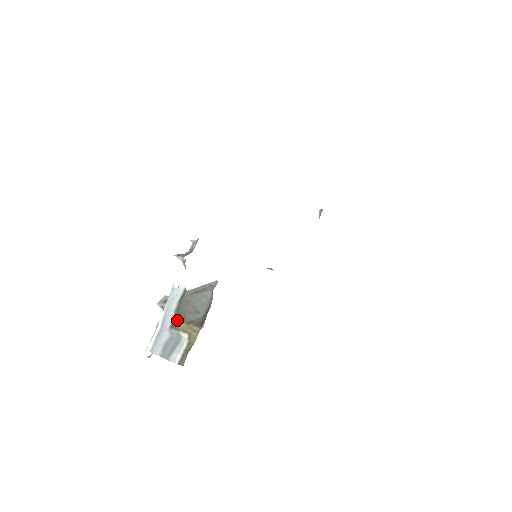
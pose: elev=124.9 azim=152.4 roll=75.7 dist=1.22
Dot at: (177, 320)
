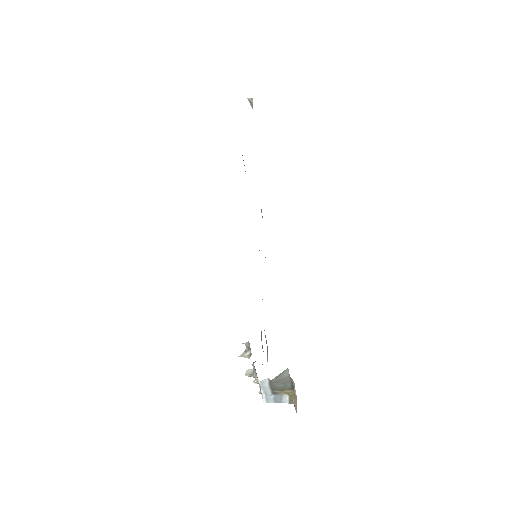
Dot at: (275, 391)
